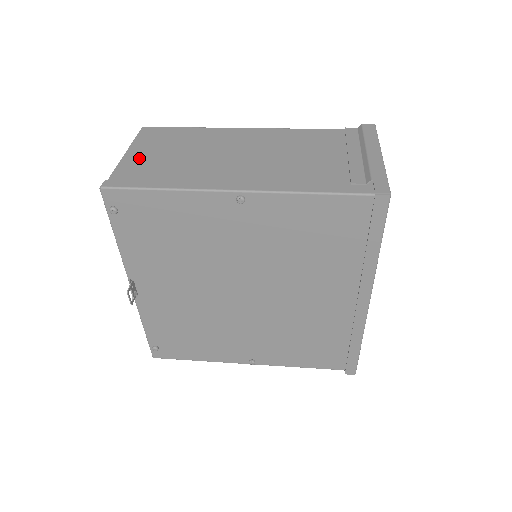
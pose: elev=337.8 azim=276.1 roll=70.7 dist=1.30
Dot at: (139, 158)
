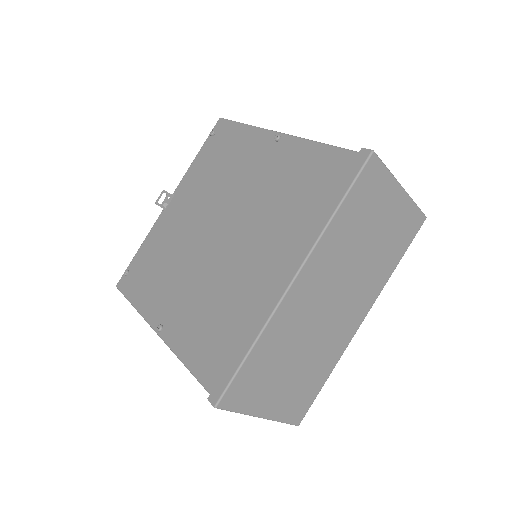
Dot at: occluded
